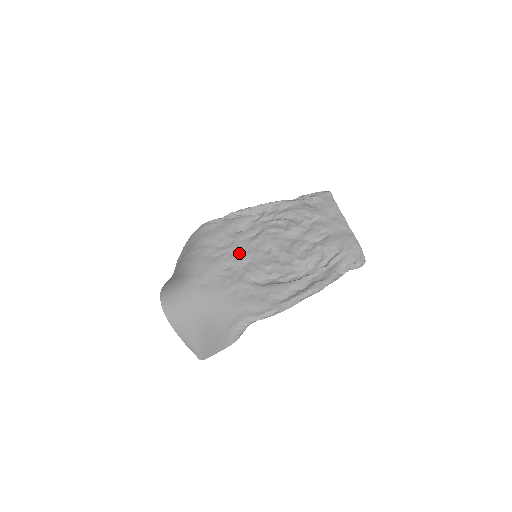
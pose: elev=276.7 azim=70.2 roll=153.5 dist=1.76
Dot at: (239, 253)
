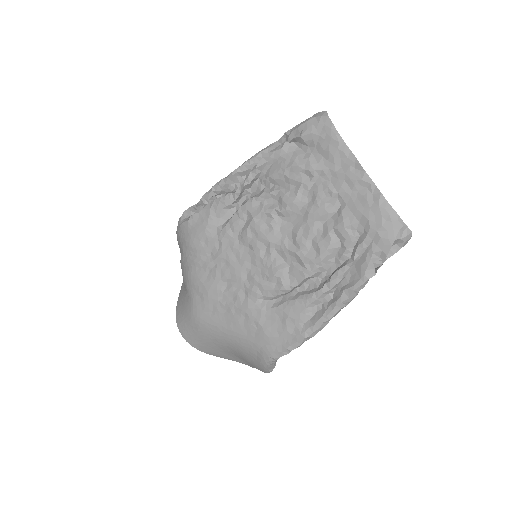
Dot at: (232, 262)
